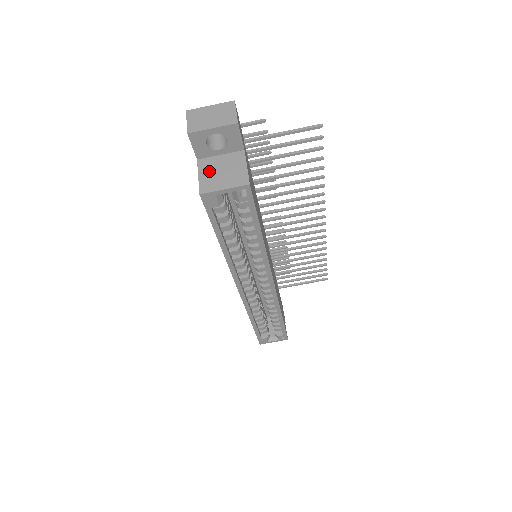
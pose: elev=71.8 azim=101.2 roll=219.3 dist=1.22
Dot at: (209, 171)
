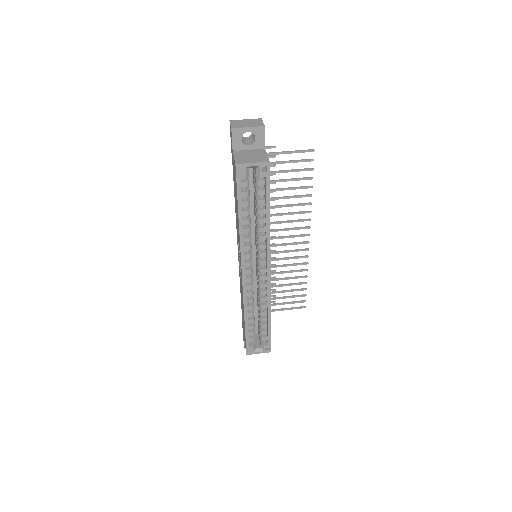
Dot at: (241, 156)
